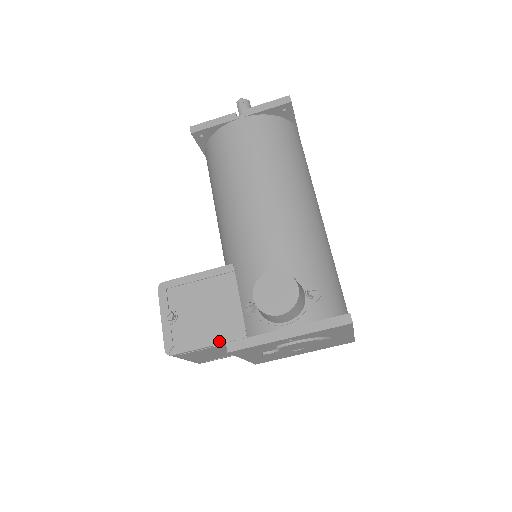
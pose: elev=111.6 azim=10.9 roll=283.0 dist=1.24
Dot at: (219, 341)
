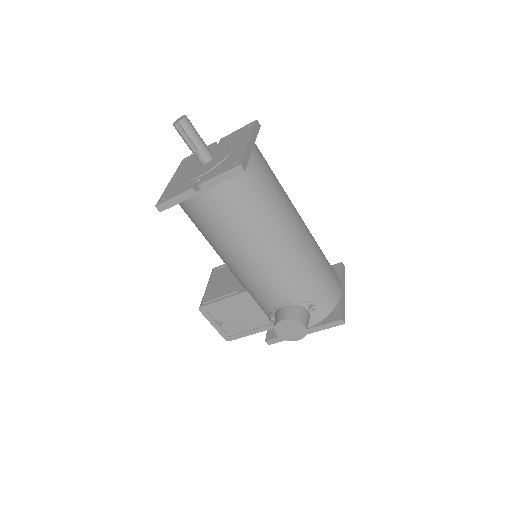
Dot at: (258, 331)
